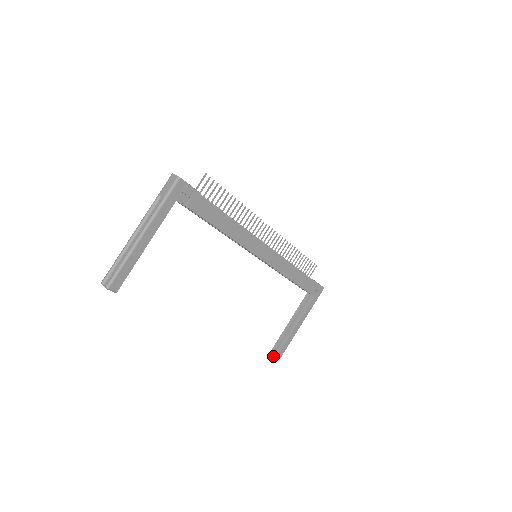
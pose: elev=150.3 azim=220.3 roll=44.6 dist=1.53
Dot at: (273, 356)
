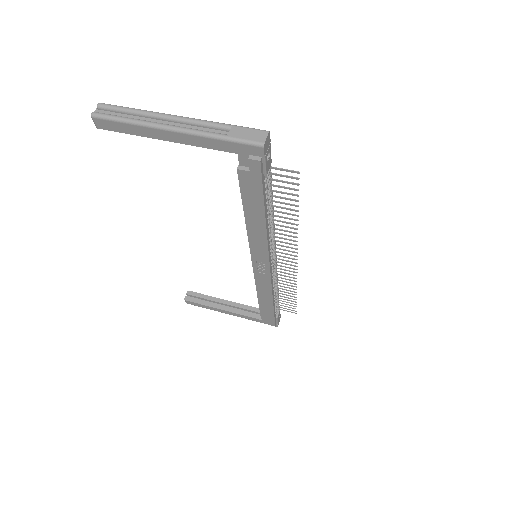
Dot at: (186, 296)
